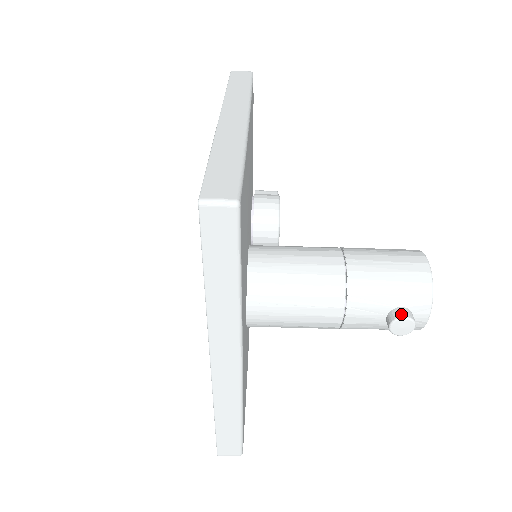
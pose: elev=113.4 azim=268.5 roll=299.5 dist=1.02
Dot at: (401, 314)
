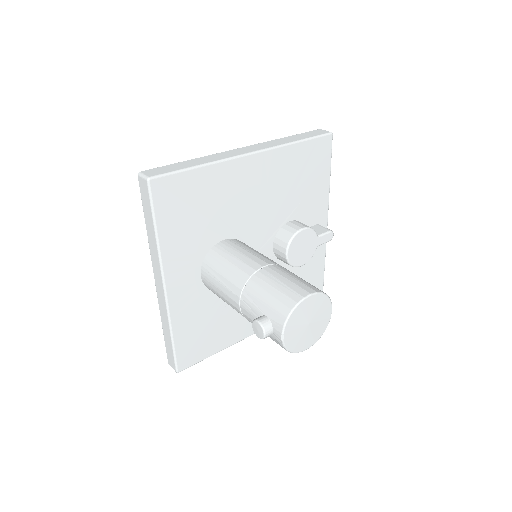
Dot at: (259, 318)
